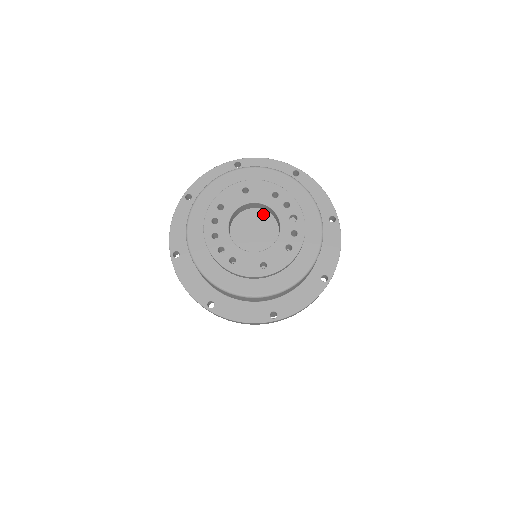
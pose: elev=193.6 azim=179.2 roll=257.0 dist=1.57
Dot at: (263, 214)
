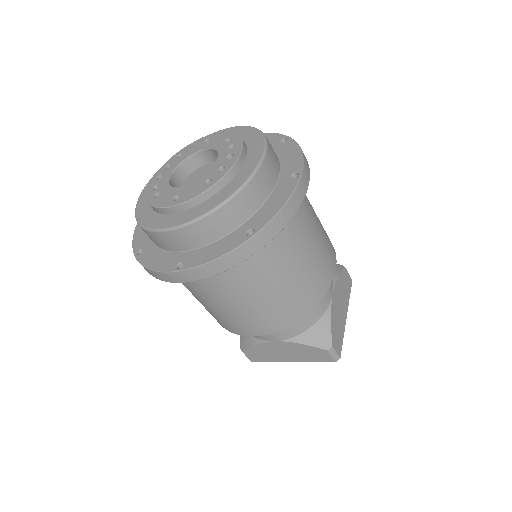
Dot at: occluded
